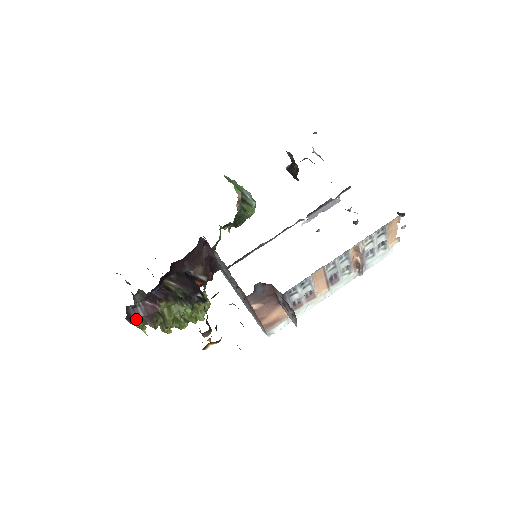
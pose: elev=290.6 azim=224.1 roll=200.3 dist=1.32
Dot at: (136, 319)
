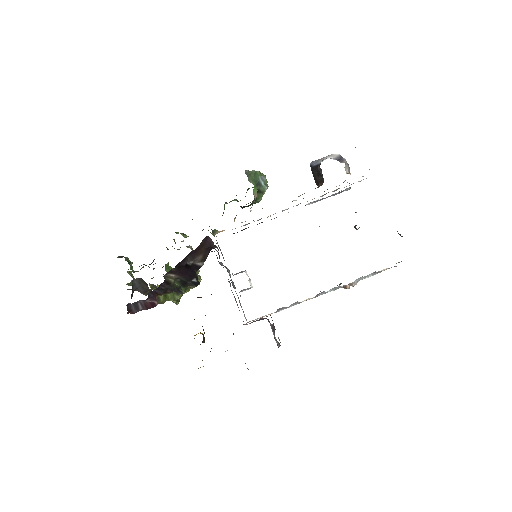
Dot at: (135, 311)
